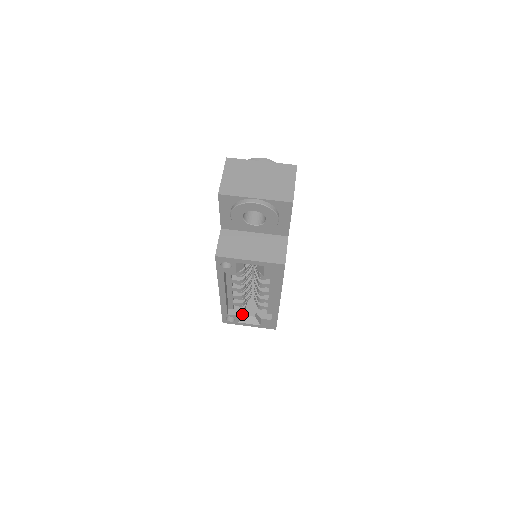
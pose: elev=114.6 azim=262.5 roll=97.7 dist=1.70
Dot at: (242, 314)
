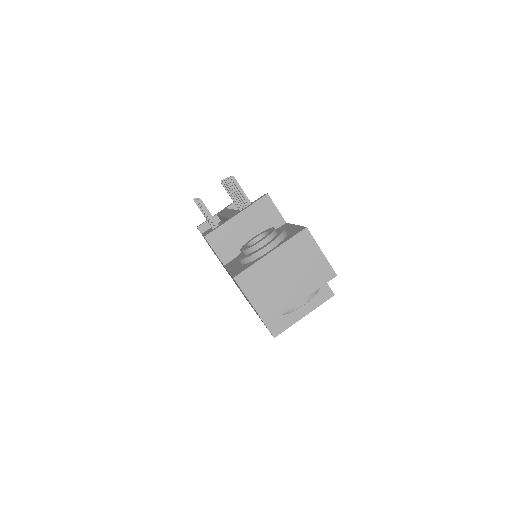
Dot at: occluded
